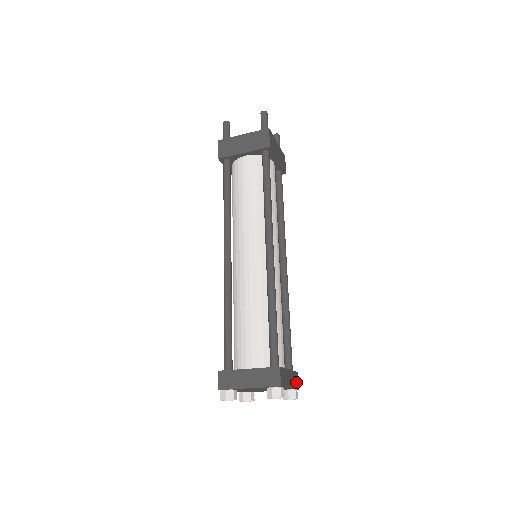
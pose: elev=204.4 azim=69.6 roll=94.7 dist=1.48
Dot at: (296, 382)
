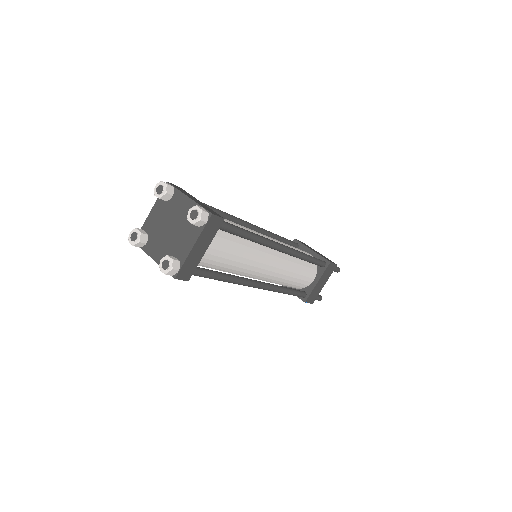
Dot at: (210, 211)
